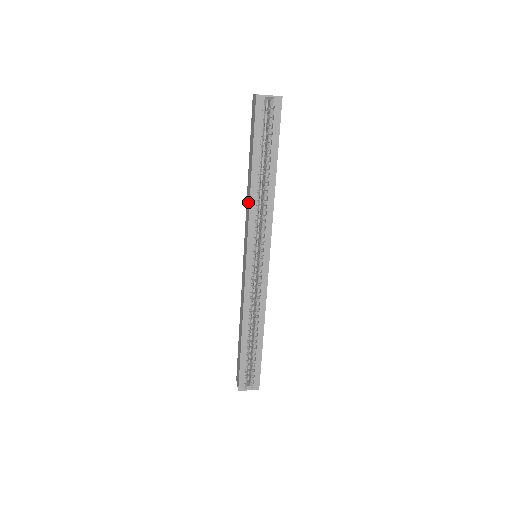
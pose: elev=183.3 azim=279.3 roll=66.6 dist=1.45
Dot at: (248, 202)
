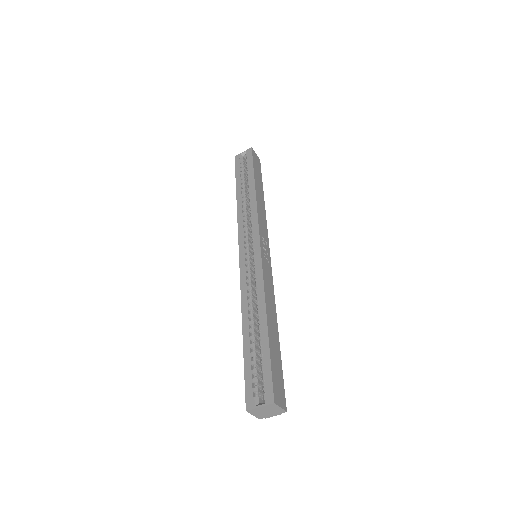
Dot at: occluded
